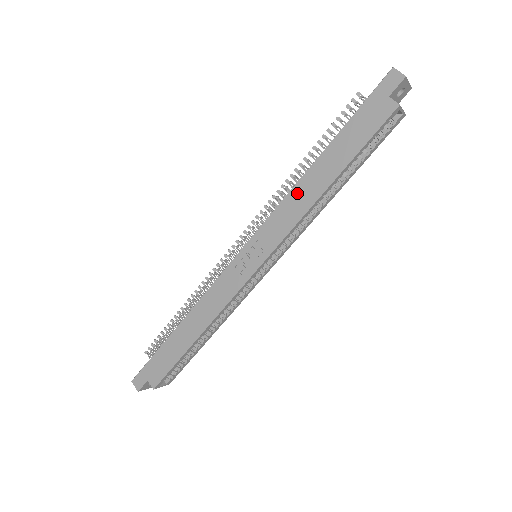
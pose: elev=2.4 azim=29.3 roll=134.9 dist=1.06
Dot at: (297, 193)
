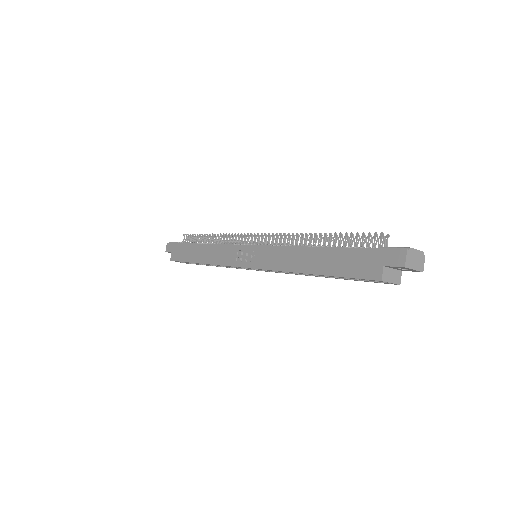
Dot at: (292, 253)
